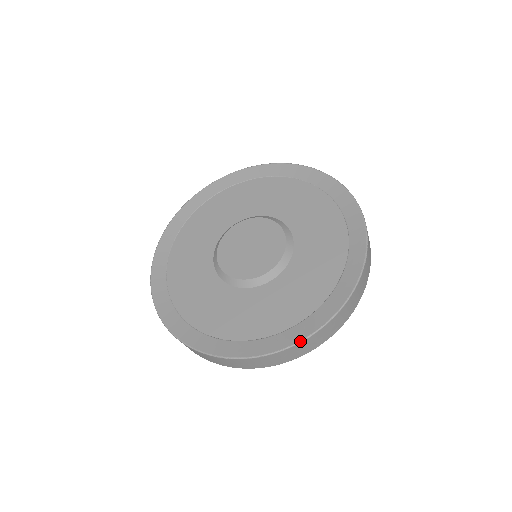
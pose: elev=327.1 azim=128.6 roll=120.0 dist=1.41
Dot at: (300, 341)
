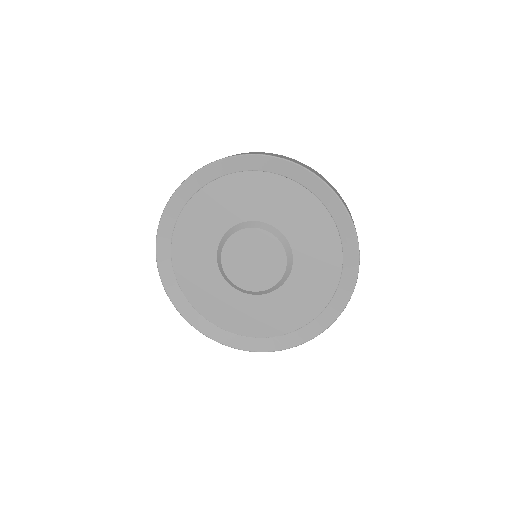
Dot at: (328, 327)
